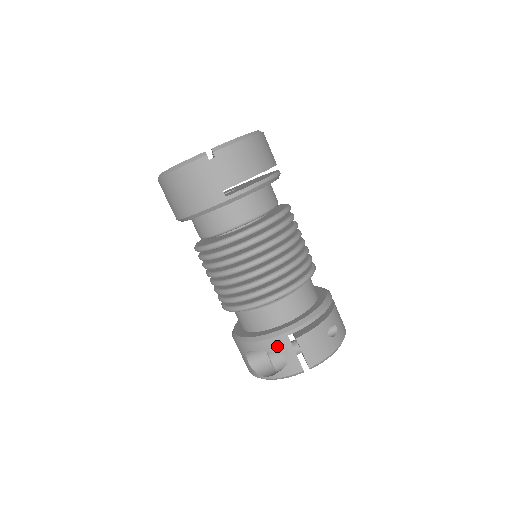
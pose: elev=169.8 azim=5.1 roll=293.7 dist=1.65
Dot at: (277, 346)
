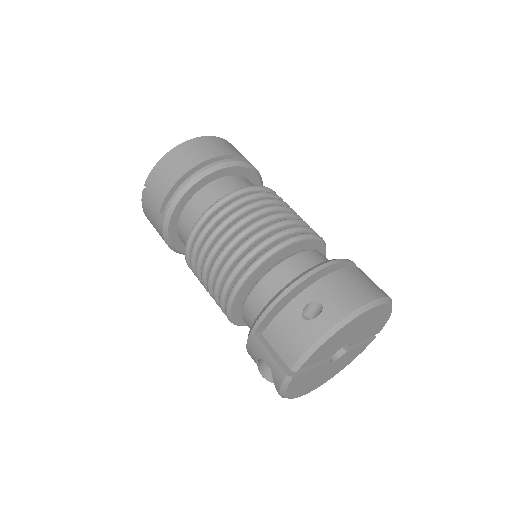
Dot at: (254, 350)
